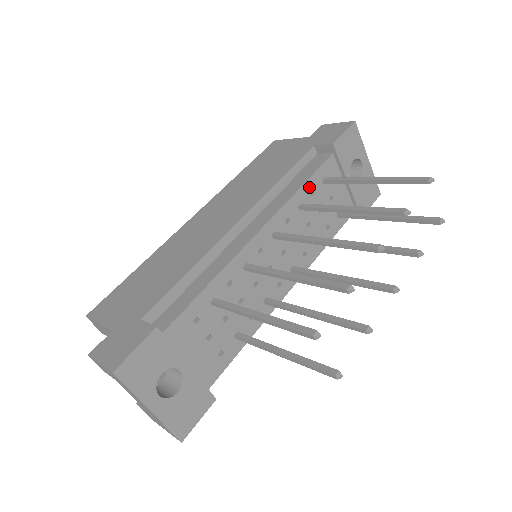
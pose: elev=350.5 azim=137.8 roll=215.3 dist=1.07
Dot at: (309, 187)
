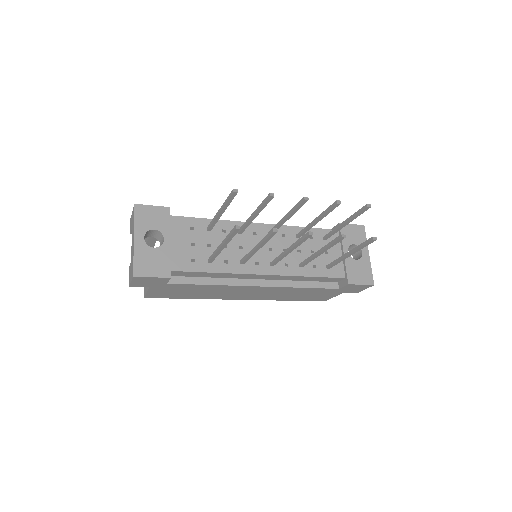
Dot at: occluded
